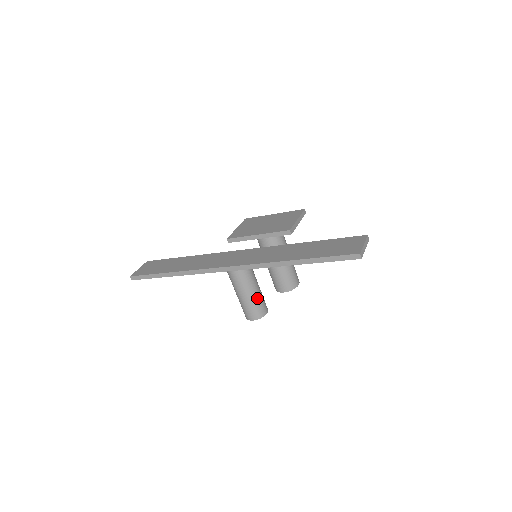
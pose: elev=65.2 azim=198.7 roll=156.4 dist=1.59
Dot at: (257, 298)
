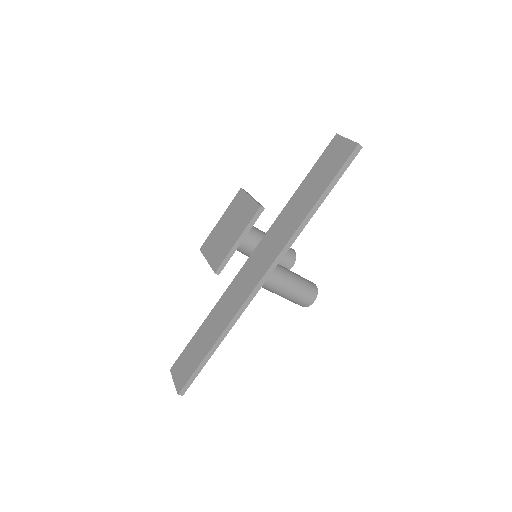
Dot at: (301, 280)
